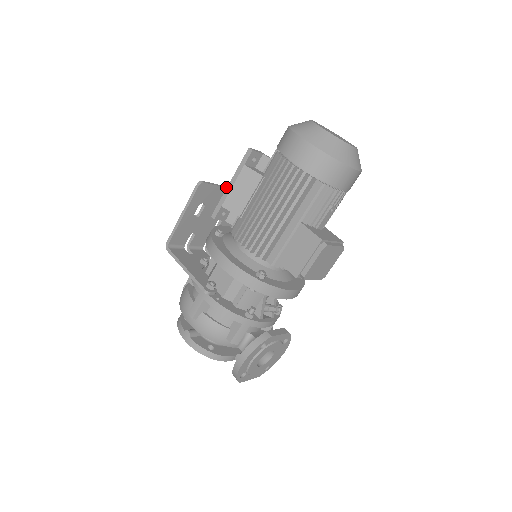
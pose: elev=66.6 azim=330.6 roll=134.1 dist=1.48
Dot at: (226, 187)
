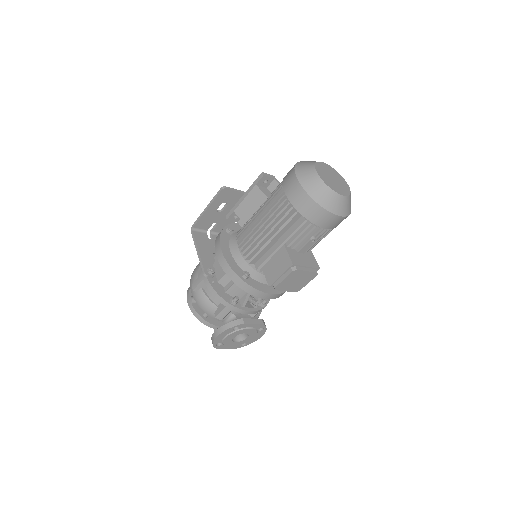
Dot at: occluded
